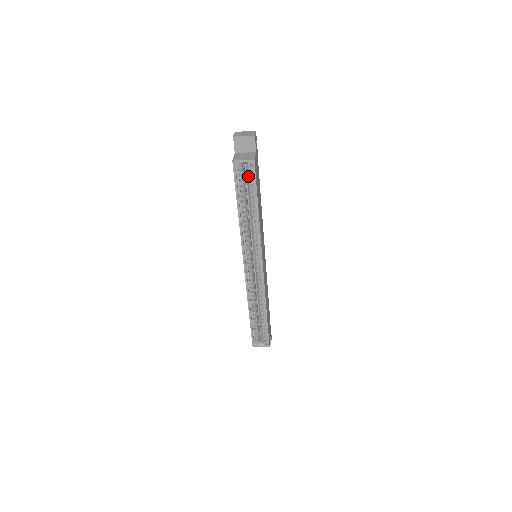
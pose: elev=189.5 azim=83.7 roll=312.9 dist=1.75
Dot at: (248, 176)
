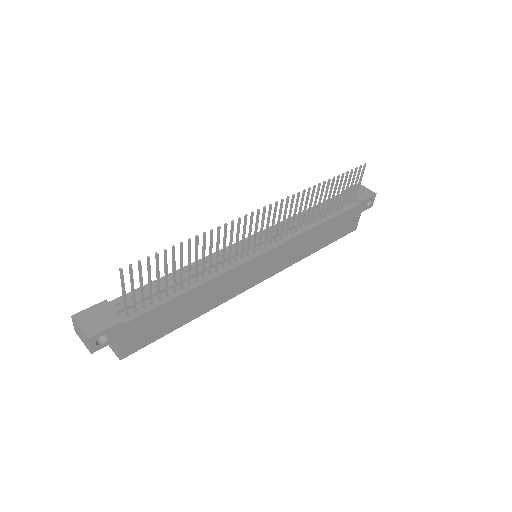
Dot at: occluded
